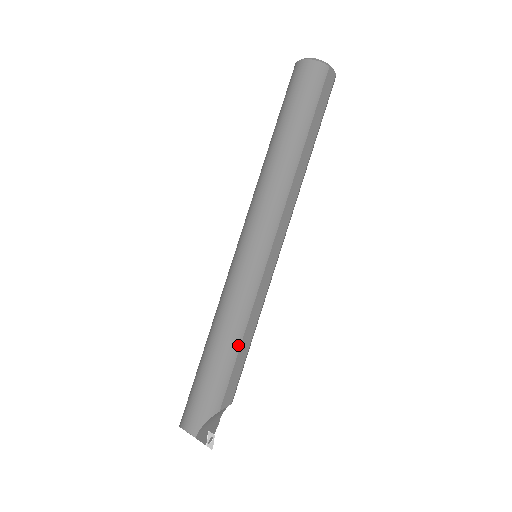
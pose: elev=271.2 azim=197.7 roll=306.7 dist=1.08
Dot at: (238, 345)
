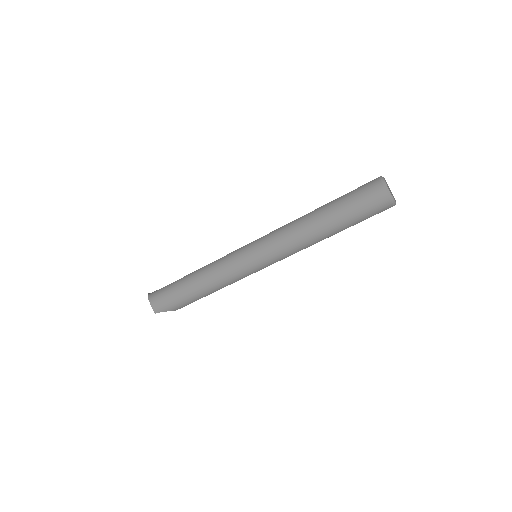
Dot at: (210, 293)
